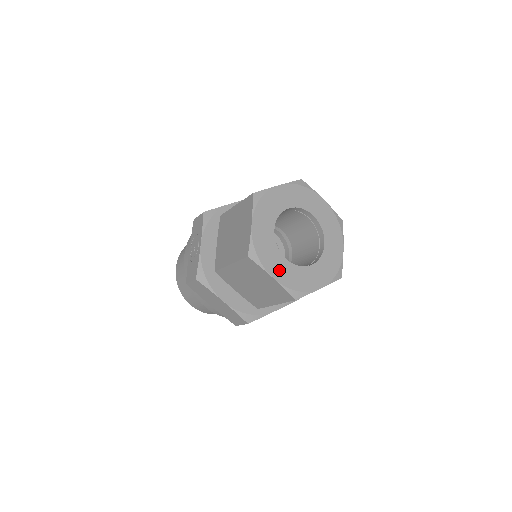
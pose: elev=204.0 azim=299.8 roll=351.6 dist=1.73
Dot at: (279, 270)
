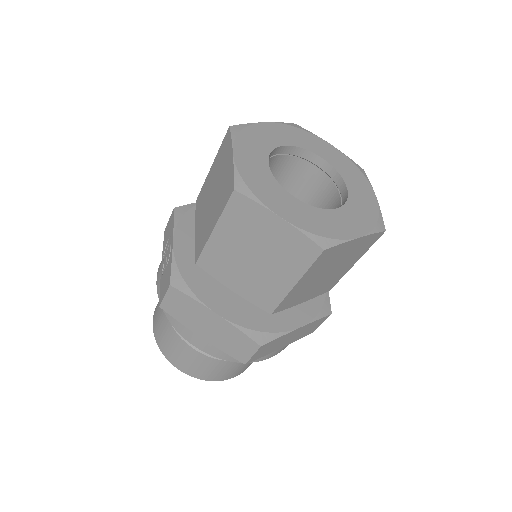
Dot at: (287, 209)
